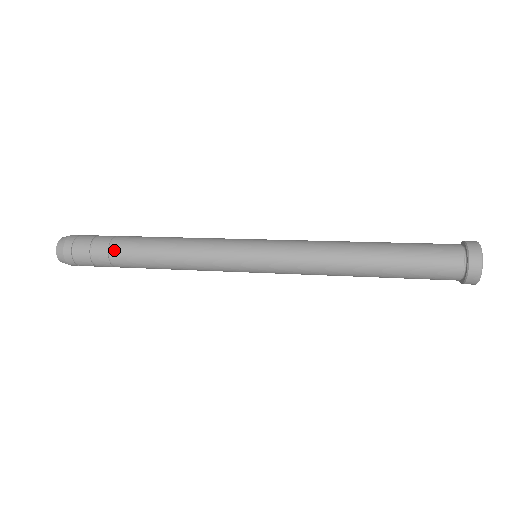
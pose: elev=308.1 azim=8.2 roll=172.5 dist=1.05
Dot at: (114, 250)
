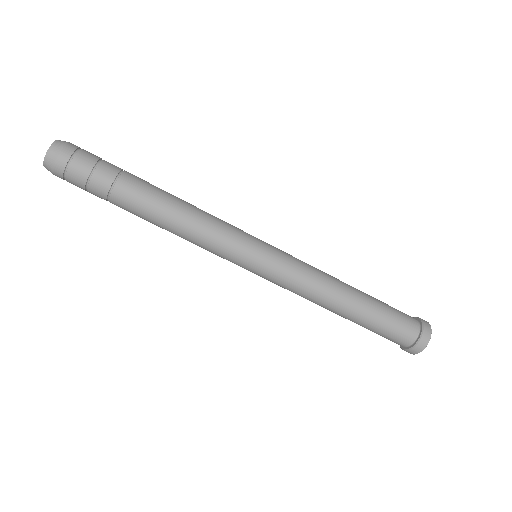
Dot at: (118, 190)
